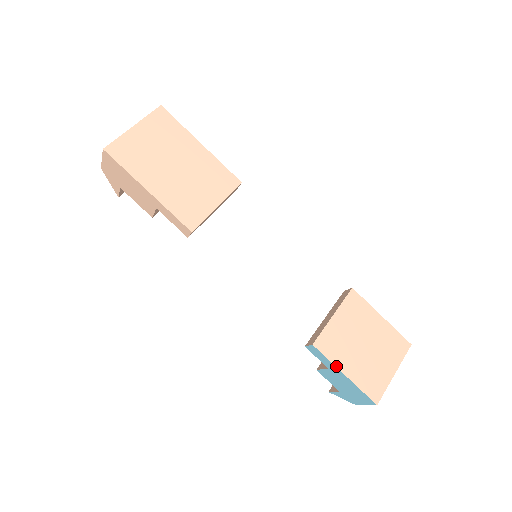
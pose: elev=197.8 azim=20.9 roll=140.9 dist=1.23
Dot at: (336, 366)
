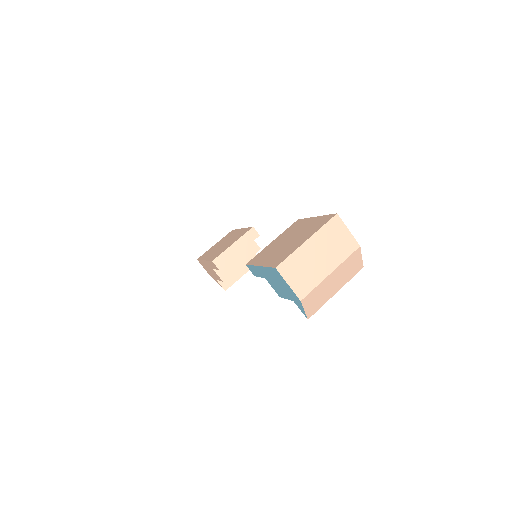
Dot at: (255, 265)
